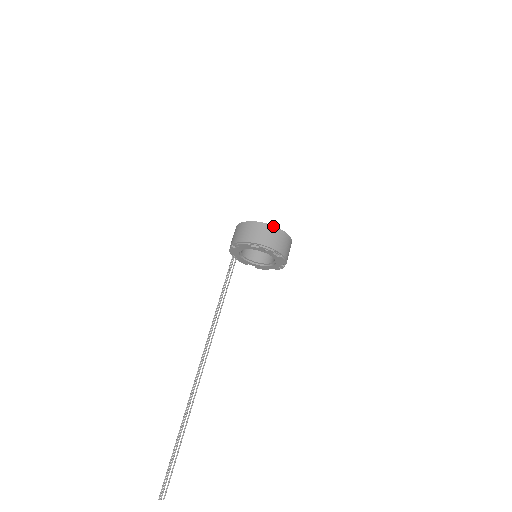
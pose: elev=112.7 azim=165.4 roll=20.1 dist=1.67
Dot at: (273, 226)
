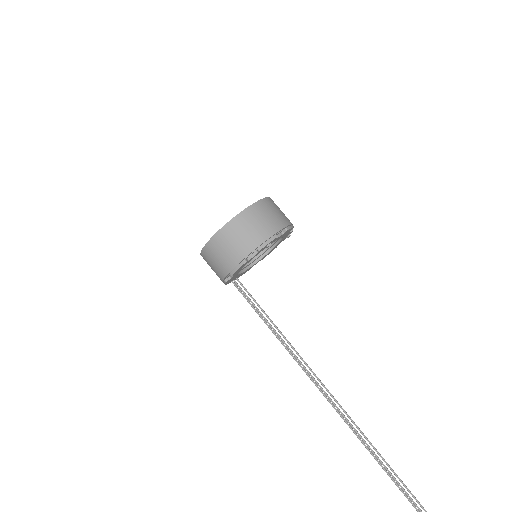
Dot at: (242, 212)
